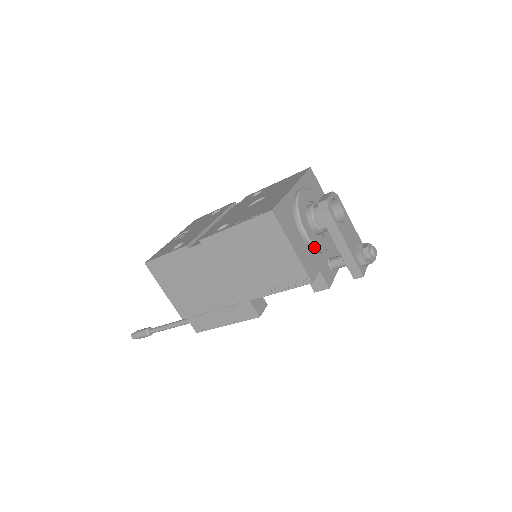
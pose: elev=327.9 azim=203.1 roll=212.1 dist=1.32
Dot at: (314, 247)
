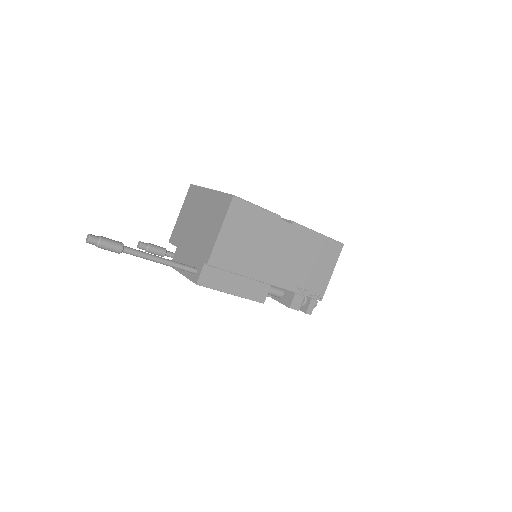
Dot at: occluded
